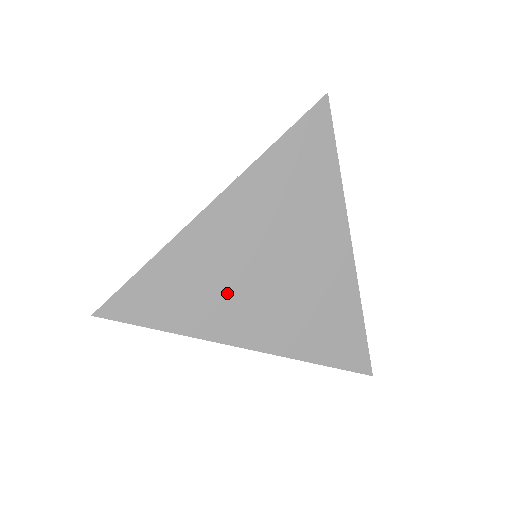
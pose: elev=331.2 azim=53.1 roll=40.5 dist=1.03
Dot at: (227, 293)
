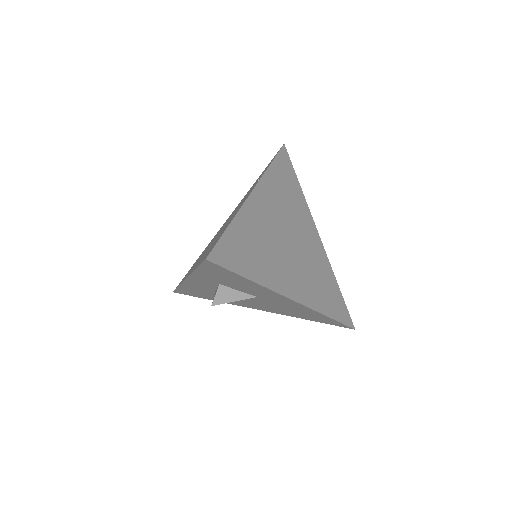
Dot at: (274, 256)
